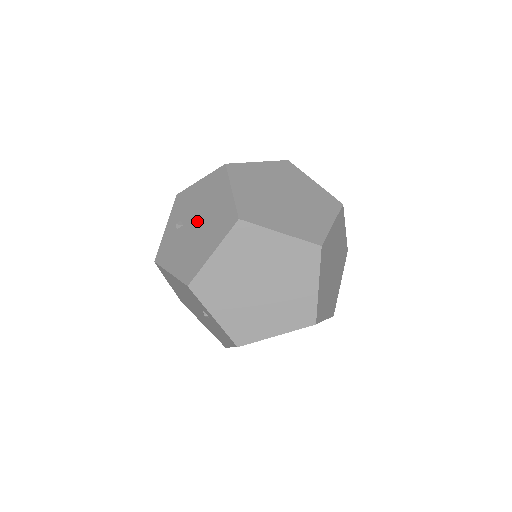
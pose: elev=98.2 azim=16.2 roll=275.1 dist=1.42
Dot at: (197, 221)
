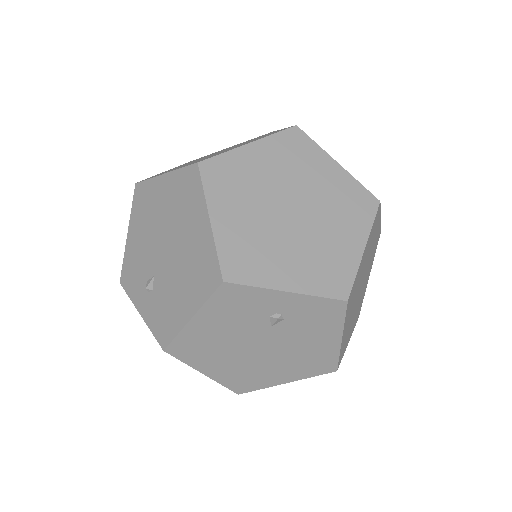
Dot at: (163, 246)
